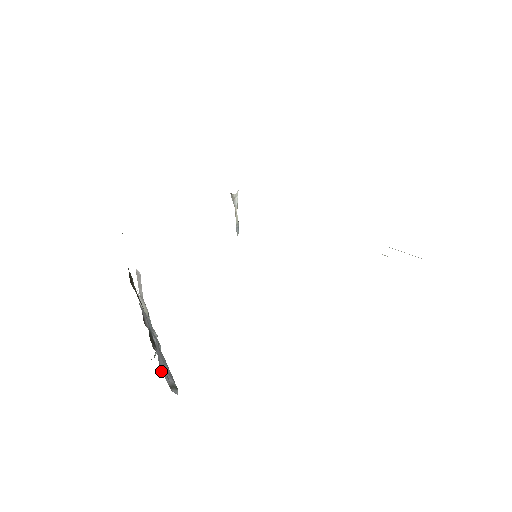
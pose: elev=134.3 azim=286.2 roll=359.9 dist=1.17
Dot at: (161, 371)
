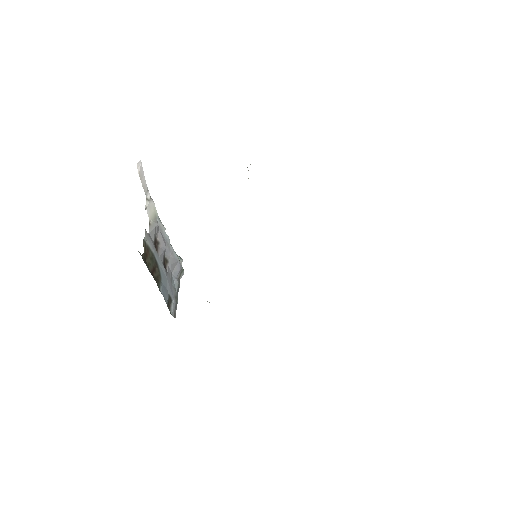
Dot at: (173, 279)
